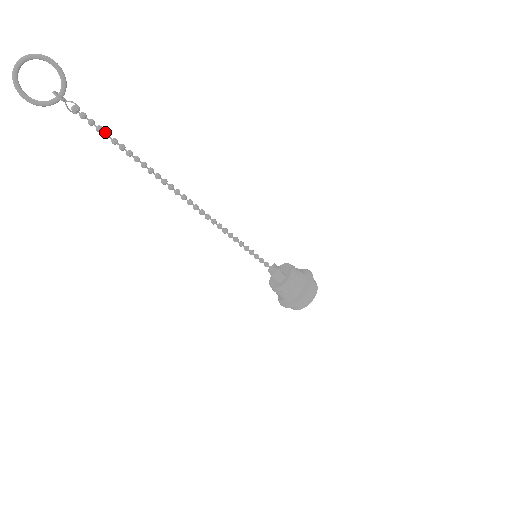
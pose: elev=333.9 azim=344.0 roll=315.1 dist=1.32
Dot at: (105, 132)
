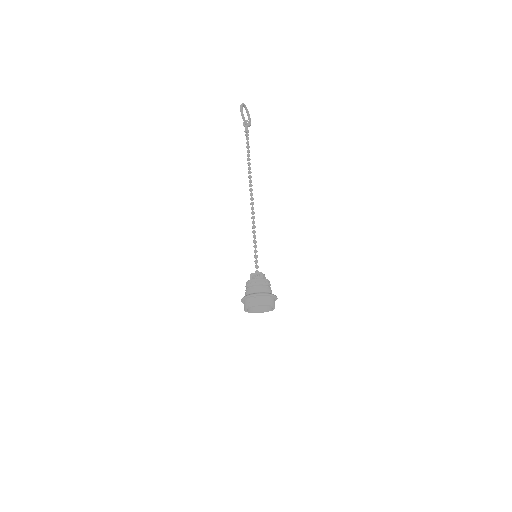
Dot at: (249, 146)
